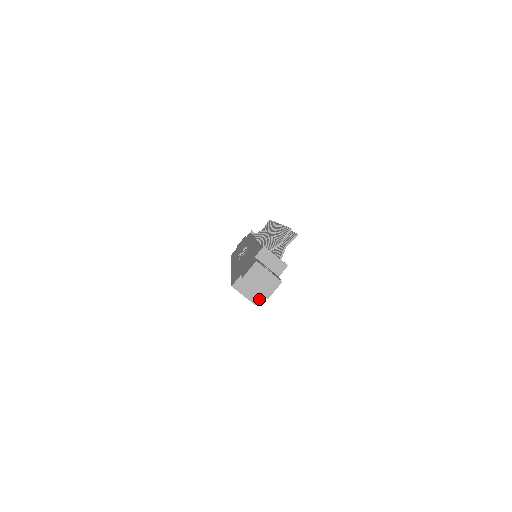
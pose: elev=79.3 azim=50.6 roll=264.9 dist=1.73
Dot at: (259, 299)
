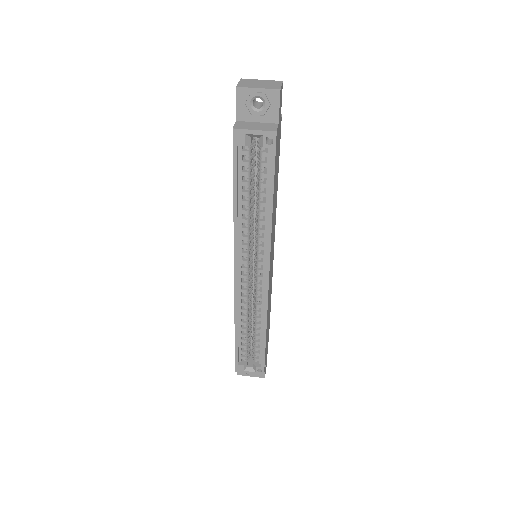
Dot at: (275, 128)
